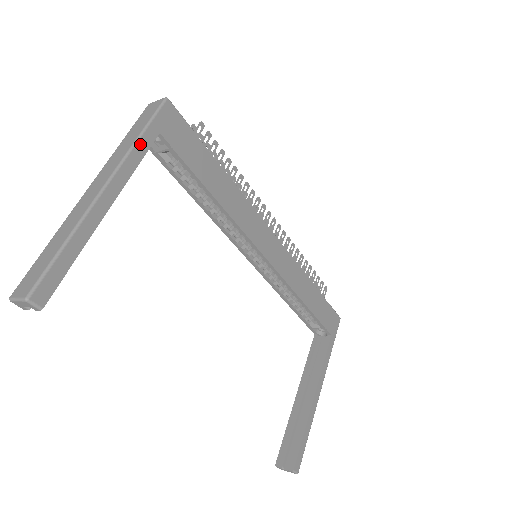
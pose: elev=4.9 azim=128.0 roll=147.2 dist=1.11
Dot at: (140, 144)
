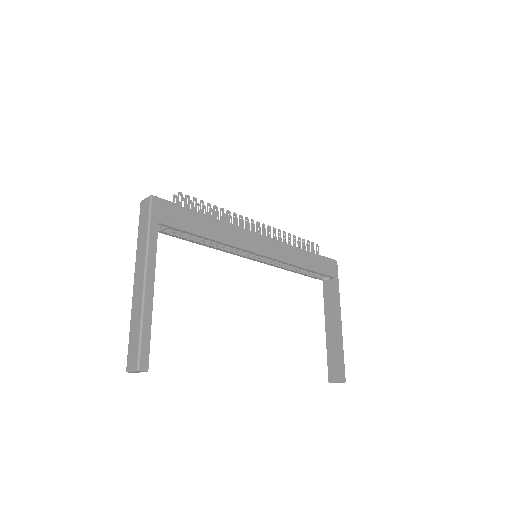
Dot at: (151, 239)
